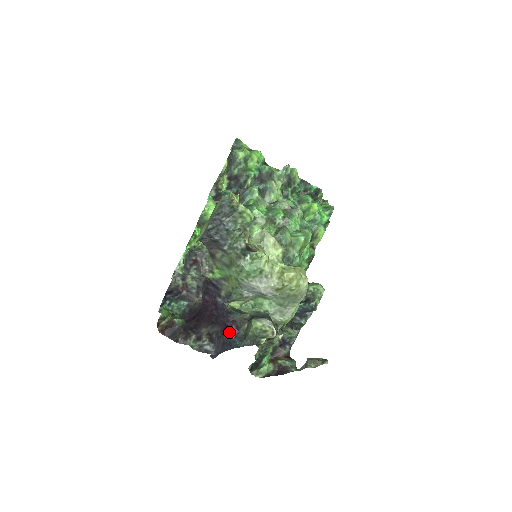
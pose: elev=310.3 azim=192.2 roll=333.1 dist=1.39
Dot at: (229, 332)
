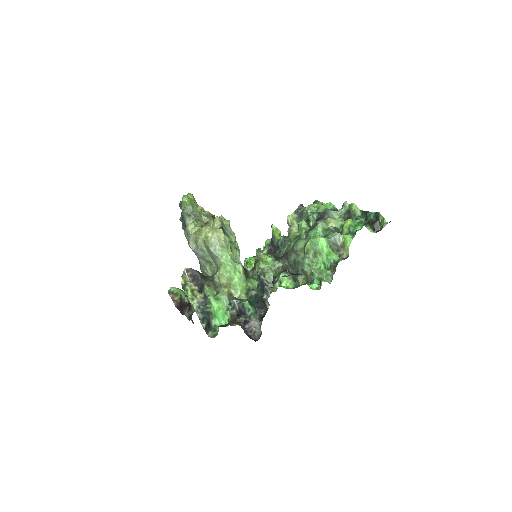
Dot at: occluded
